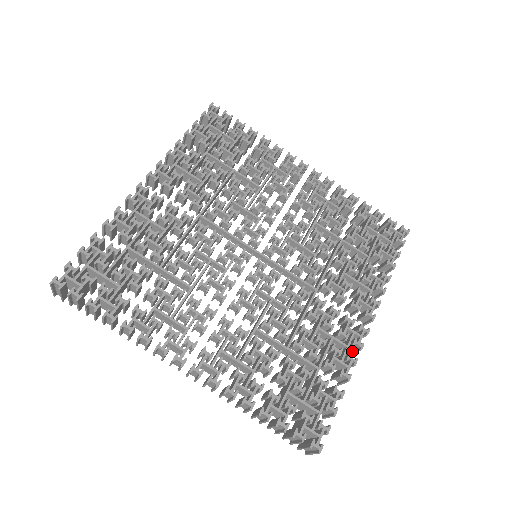
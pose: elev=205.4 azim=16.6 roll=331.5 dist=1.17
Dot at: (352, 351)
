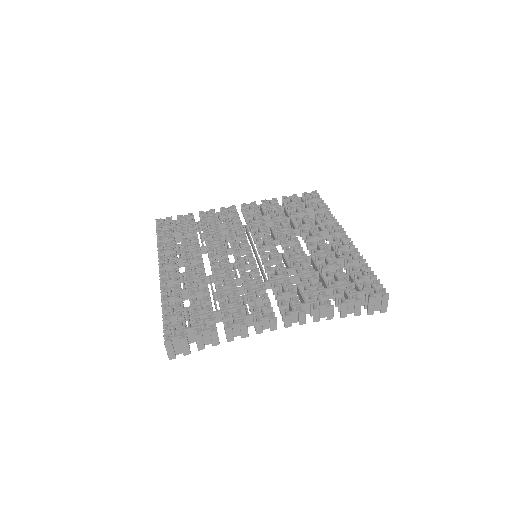
Dot at: (257, 331)
